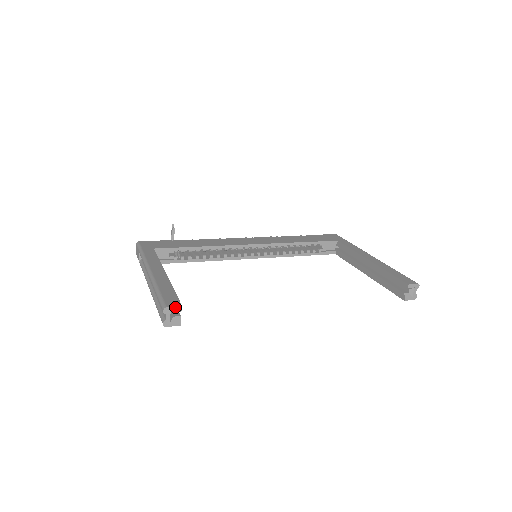
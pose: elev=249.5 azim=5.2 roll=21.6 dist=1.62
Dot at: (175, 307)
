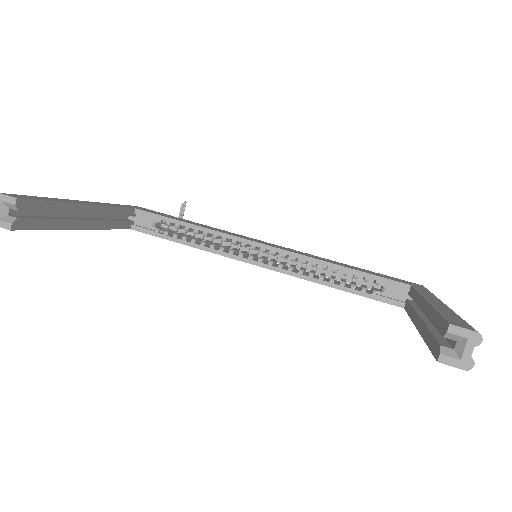
Dot at: (8, 197)
